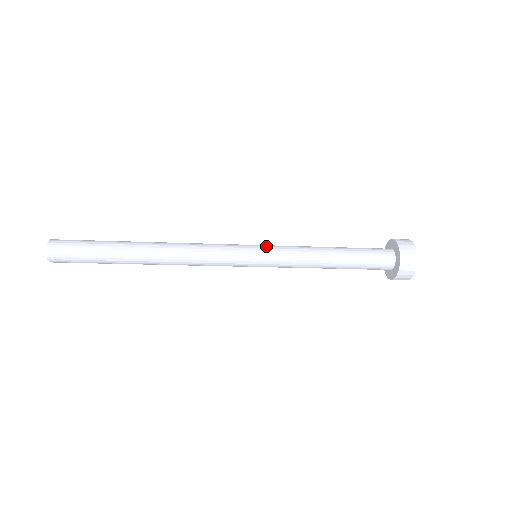
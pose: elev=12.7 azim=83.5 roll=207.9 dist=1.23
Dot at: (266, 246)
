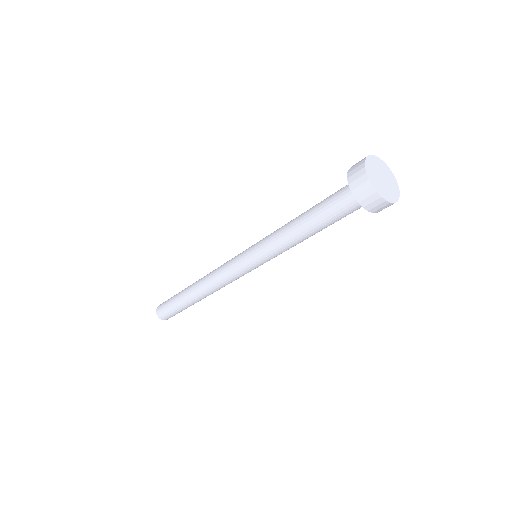
Dot at: occluded
